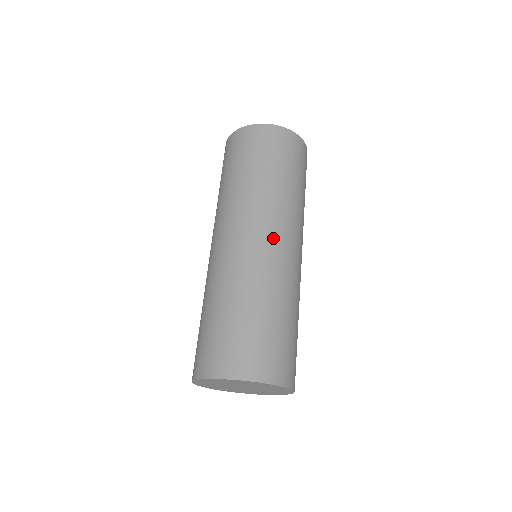
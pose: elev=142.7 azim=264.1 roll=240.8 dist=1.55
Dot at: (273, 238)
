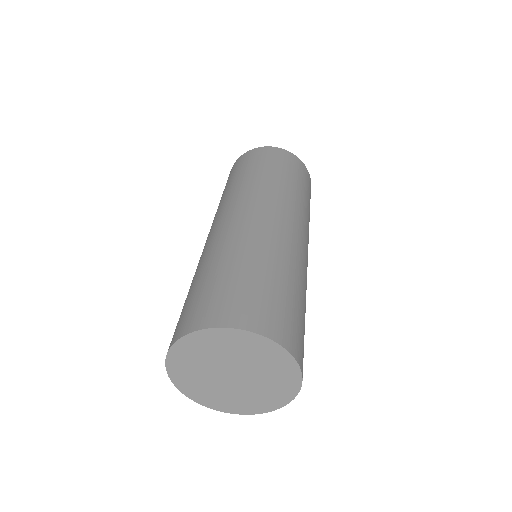
Dot at: (275, 216)
